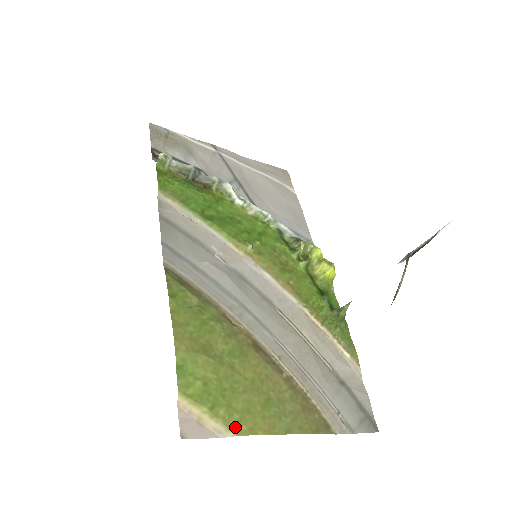
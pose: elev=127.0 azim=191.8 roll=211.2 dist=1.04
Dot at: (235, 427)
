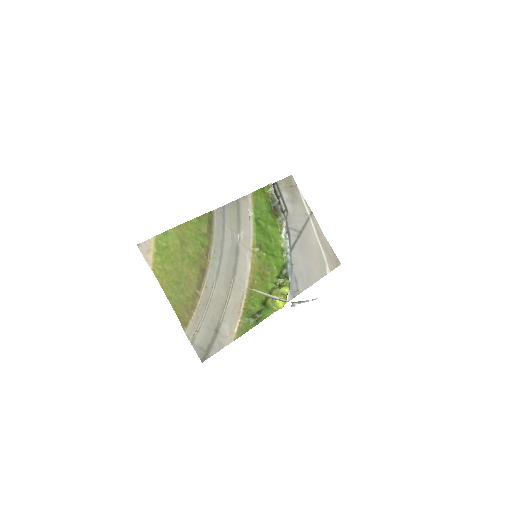
Dot at: (155, 268)
